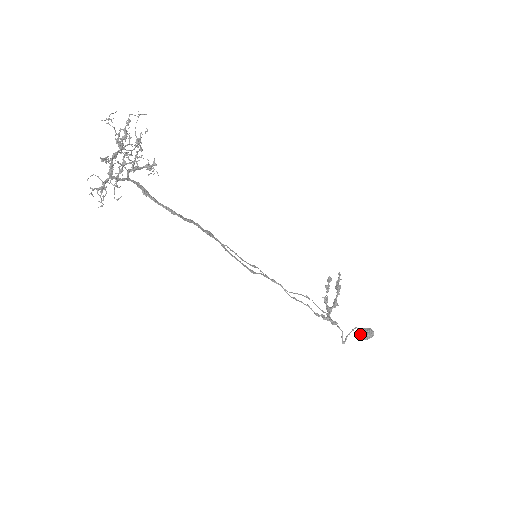
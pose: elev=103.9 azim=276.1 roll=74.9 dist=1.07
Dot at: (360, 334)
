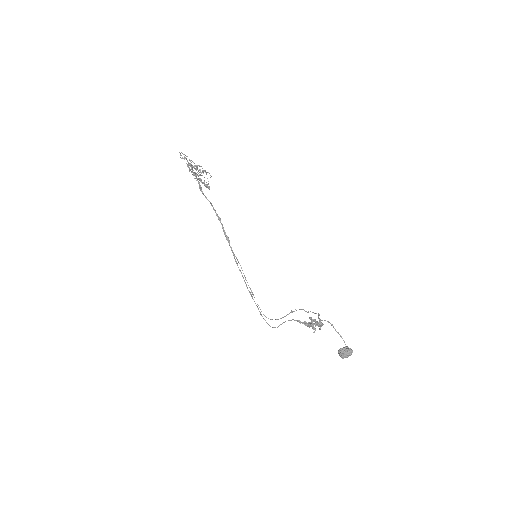
Dot at: occluded
